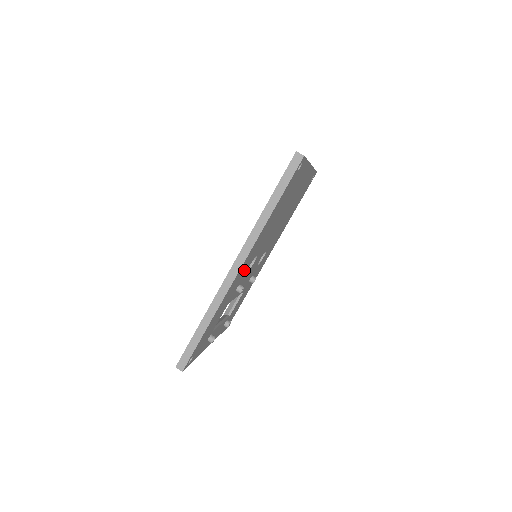
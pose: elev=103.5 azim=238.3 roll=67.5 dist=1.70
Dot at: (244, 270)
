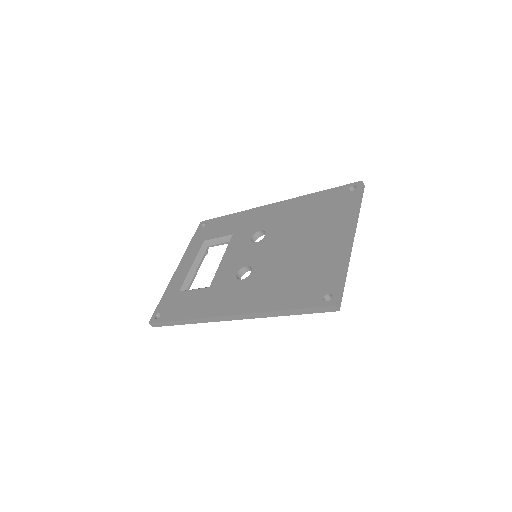
Dot at: occluded
